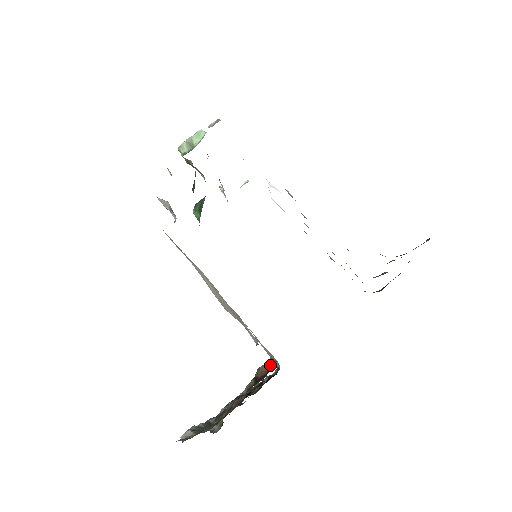
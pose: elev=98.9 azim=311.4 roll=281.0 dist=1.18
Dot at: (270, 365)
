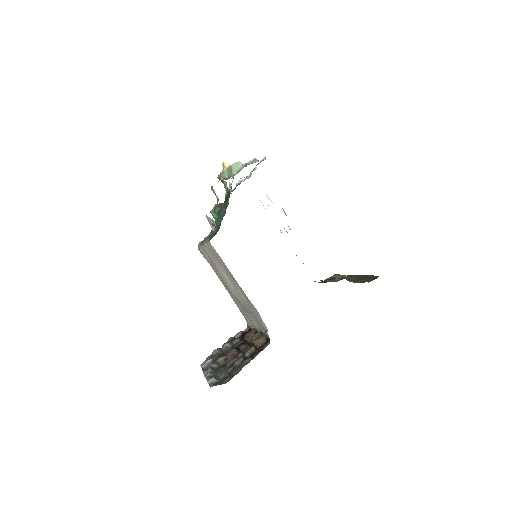
Dot at: (265, 339)
